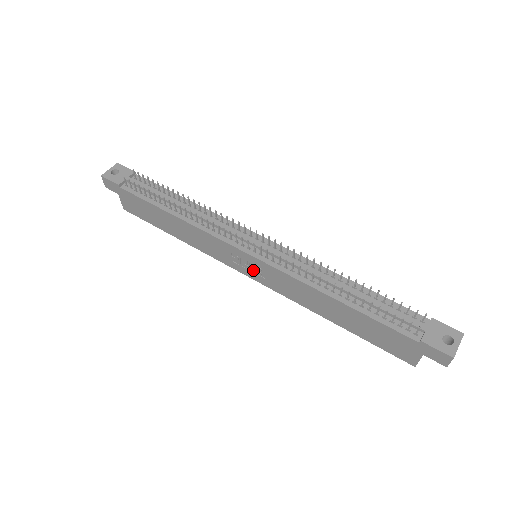
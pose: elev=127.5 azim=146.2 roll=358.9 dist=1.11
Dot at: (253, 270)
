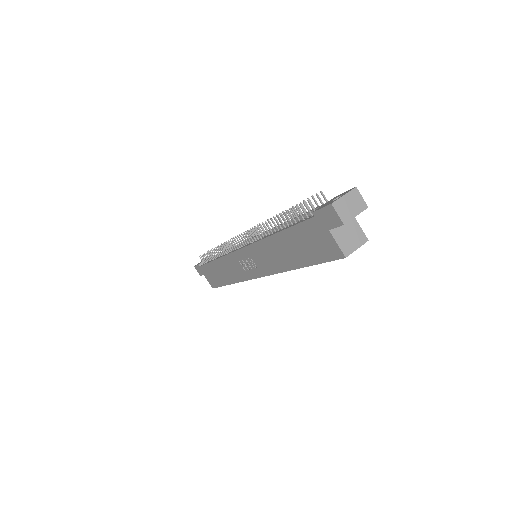
Dot at: (251, 265)
